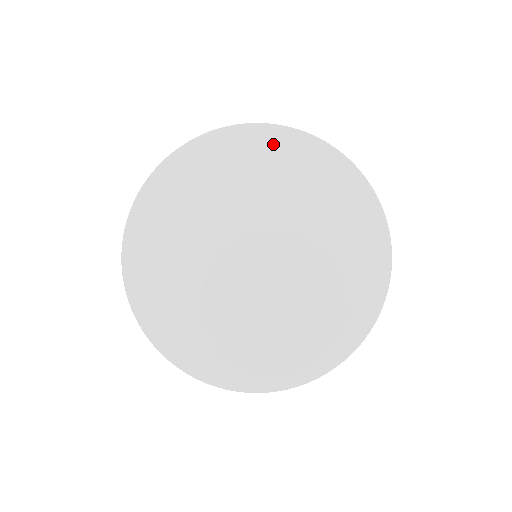
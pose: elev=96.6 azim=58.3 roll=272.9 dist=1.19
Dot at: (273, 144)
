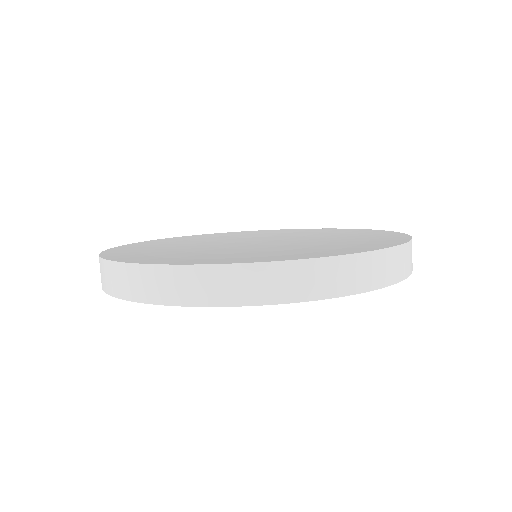
Dot at: occluded
